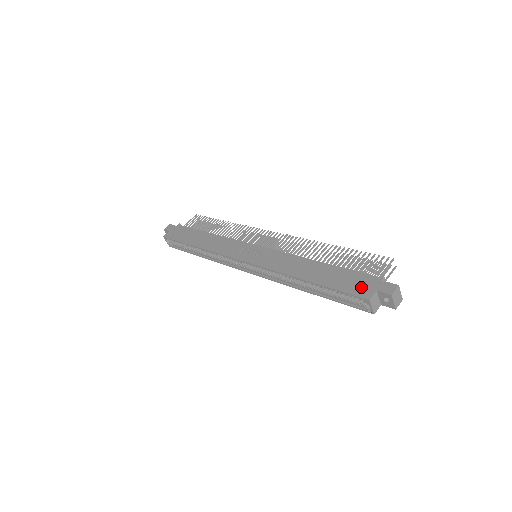
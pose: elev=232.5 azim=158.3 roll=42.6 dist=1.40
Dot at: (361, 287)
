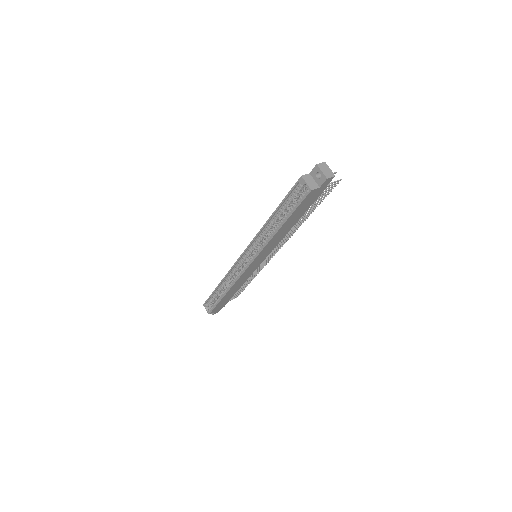
Dot at: occluded
